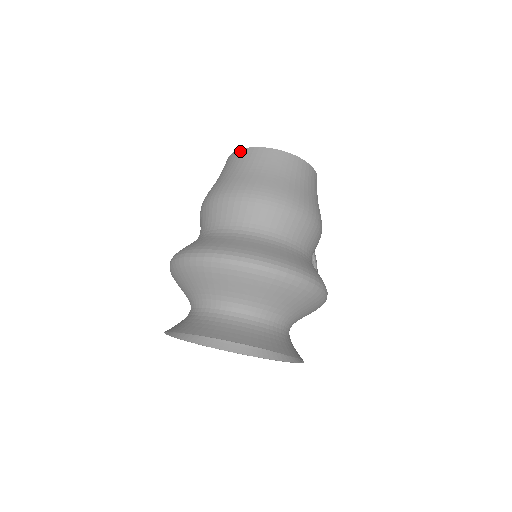
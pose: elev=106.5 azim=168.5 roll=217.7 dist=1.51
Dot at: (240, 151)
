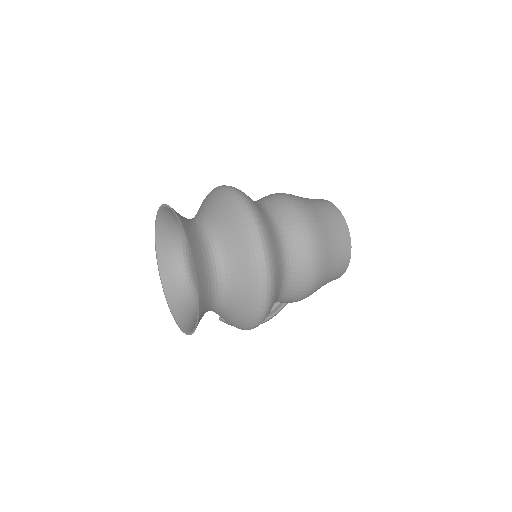
Dot at: (329, 202)
